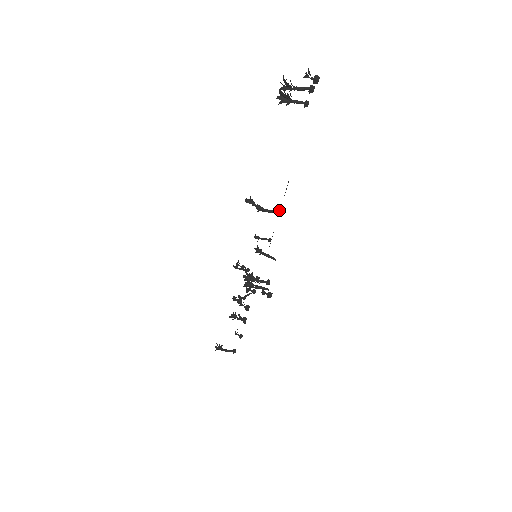
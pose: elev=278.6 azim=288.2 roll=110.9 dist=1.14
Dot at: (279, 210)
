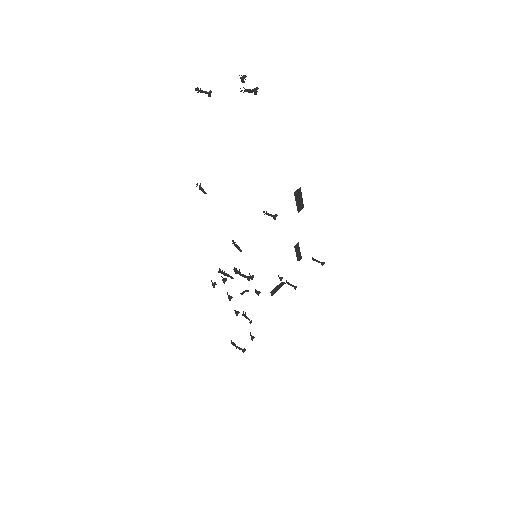
Dot at: (277, 215)
